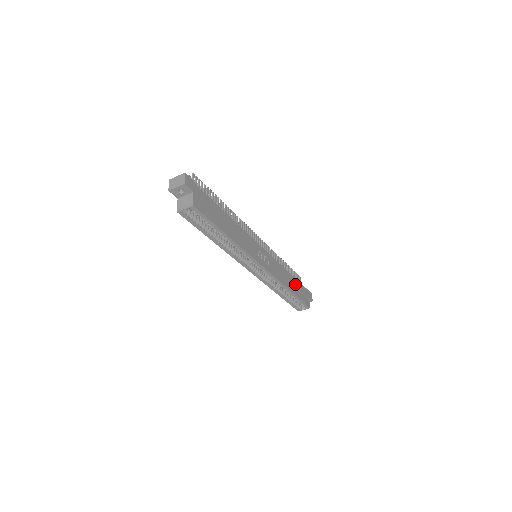
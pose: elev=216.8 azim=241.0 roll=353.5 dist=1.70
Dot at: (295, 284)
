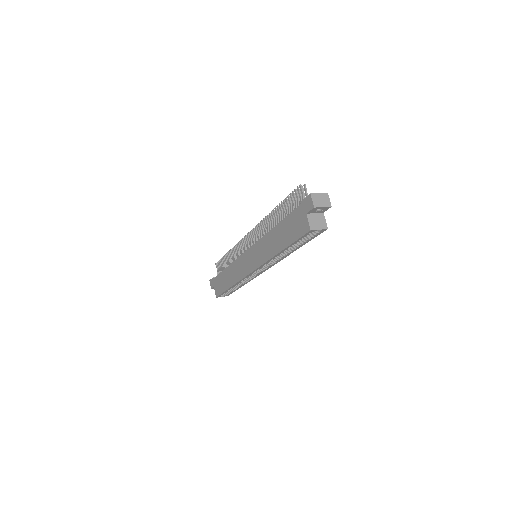
Dot at: occluded
